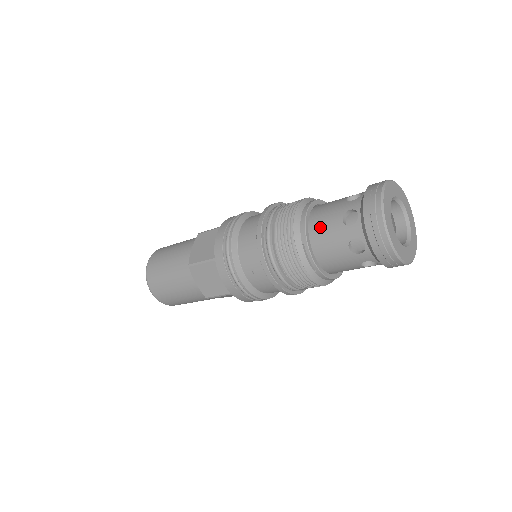
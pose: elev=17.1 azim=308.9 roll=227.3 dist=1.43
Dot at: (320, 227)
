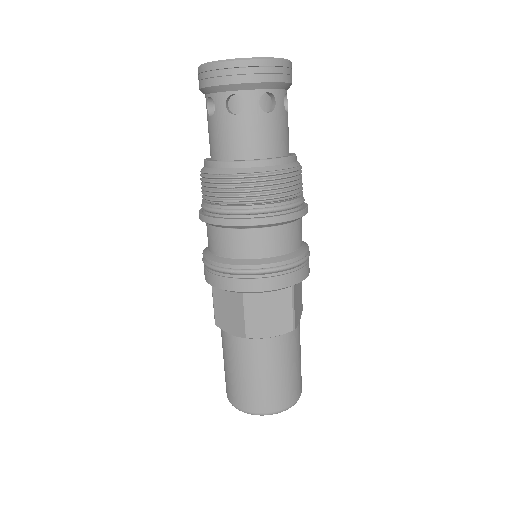
Dot at: occluded
